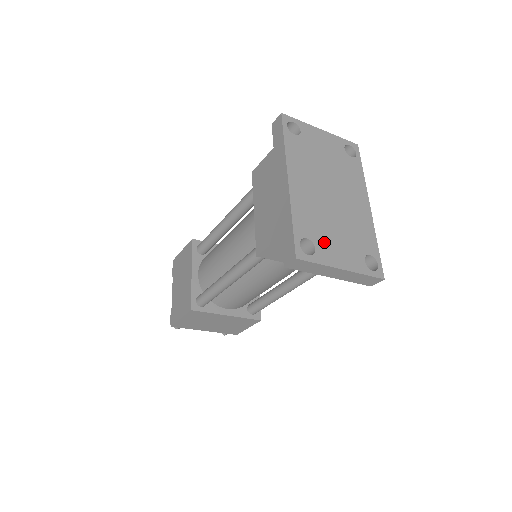
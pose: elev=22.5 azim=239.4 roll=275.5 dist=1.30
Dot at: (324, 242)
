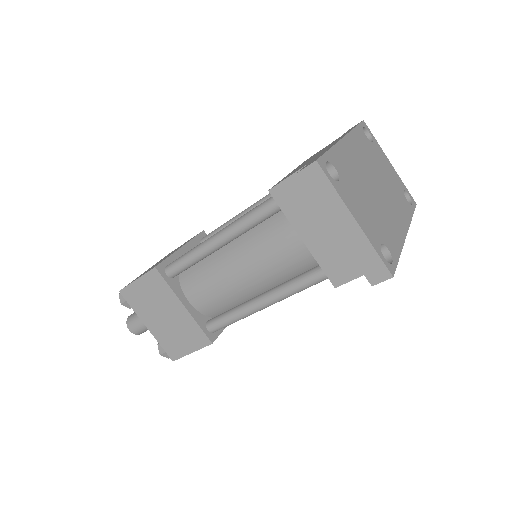
Dot at: (350, 189)
